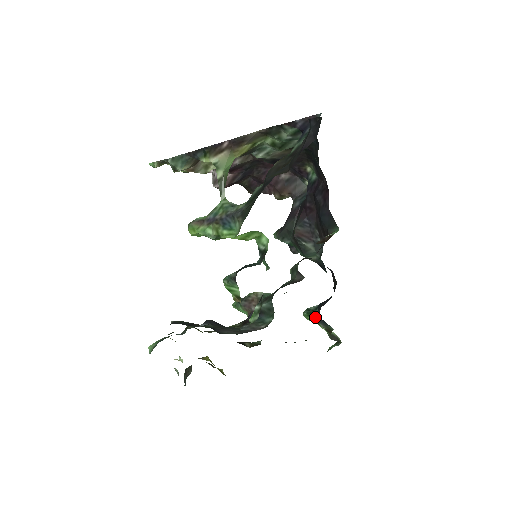
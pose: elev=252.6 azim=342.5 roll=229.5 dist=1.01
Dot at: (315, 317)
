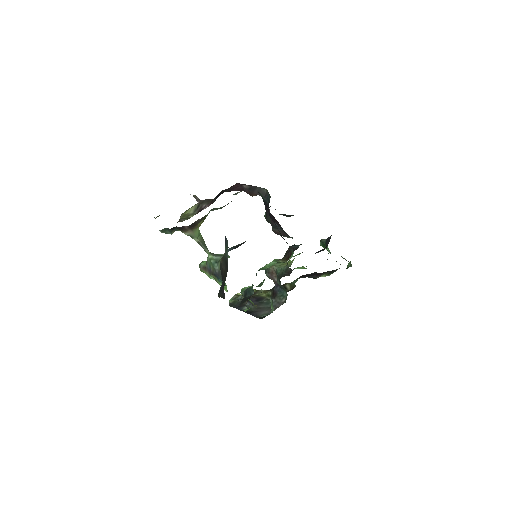
Dot at: (327, 249)
